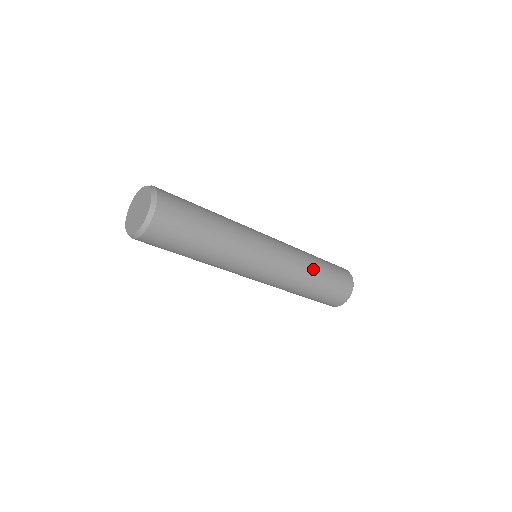
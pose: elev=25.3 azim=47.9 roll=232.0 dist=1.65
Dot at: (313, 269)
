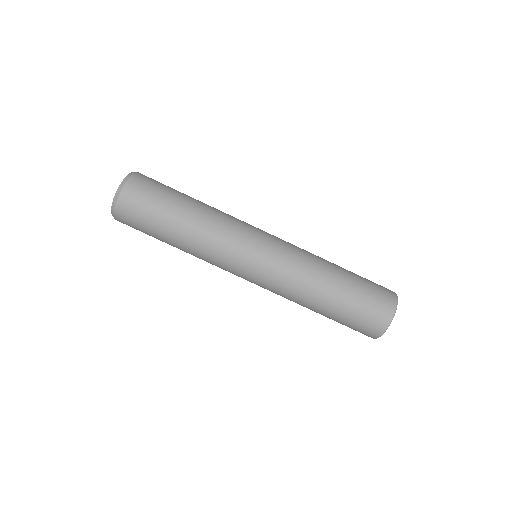
Dot at: (327, 263)
